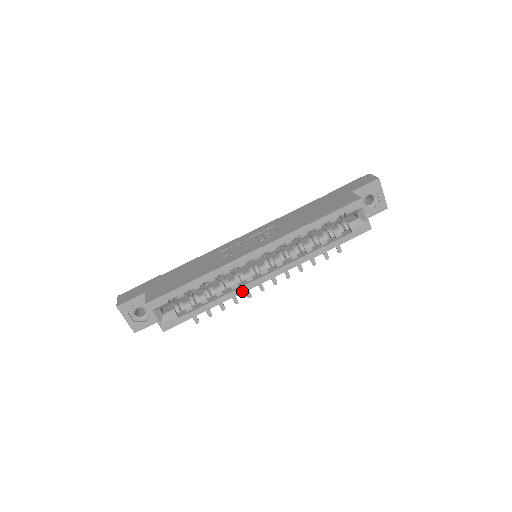
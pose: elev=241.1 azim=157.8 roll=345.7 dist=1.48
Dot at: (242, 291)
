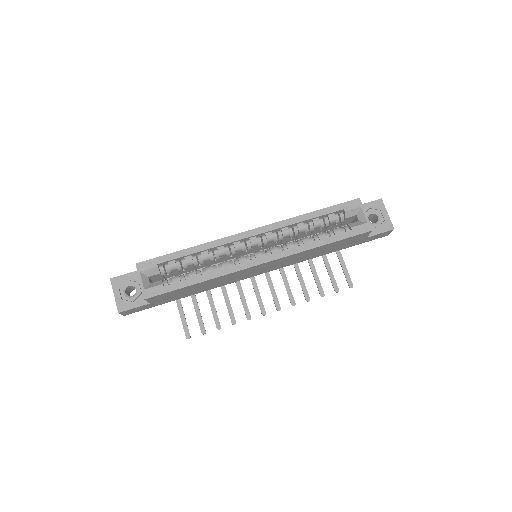
Dot at: (233, 270)
